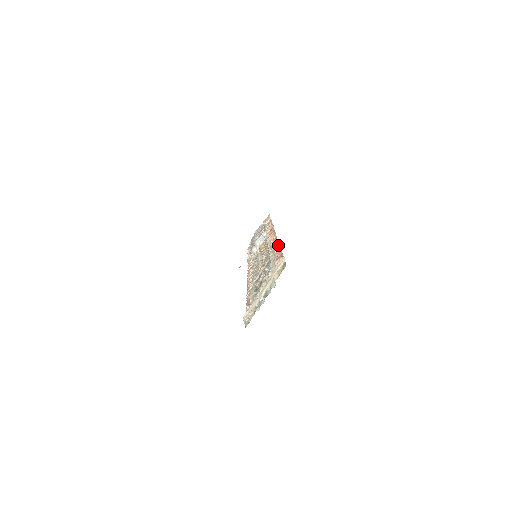
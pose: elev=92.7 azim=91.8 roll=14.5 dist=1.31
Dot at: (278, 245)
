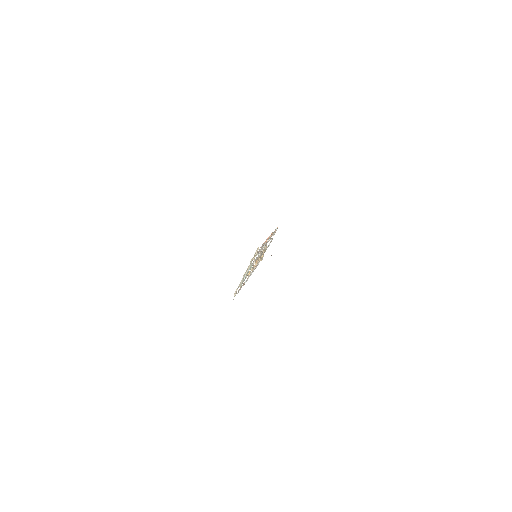
Dot at: occluded
